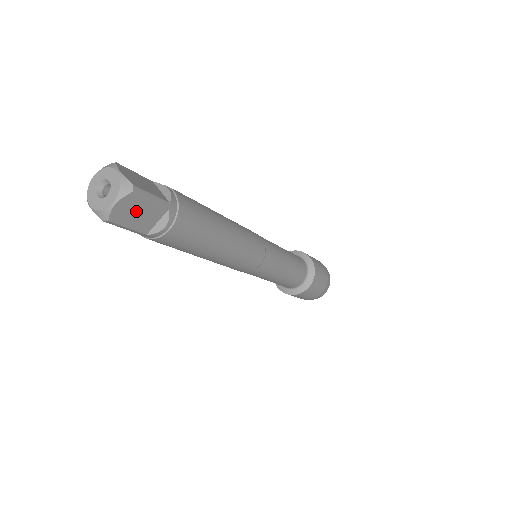
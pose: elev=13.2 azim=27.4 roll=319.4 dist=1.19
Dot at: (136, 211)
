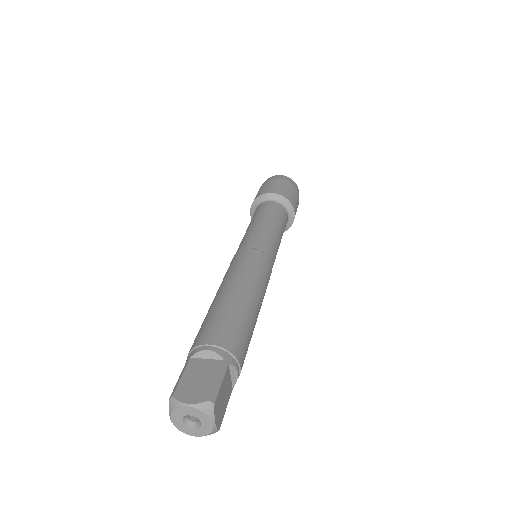
Dot at: occluded
